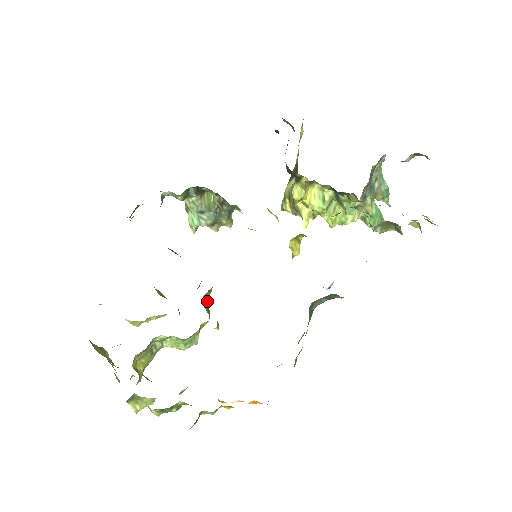
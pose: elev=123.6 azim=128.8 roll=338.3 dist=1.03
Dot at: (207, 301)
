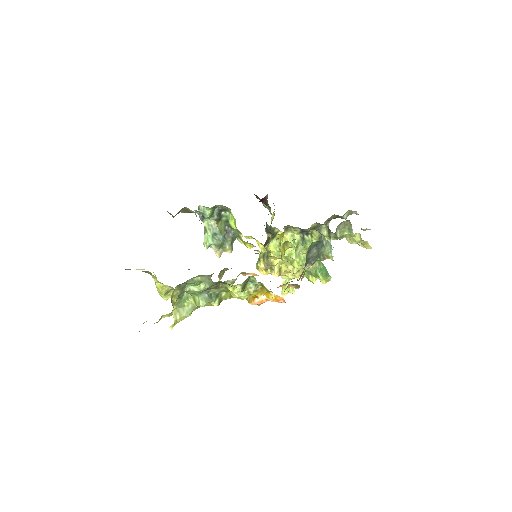
Dot at: occluded
